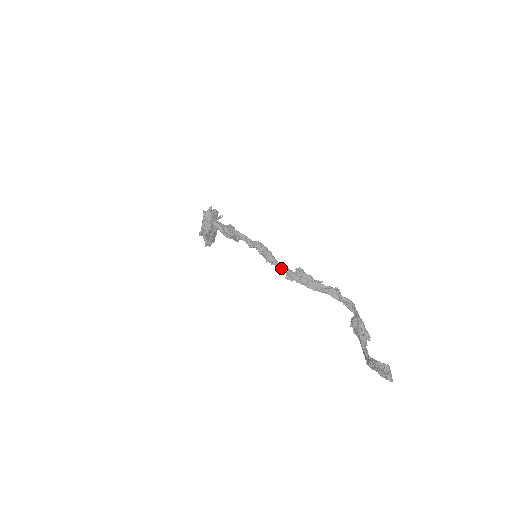
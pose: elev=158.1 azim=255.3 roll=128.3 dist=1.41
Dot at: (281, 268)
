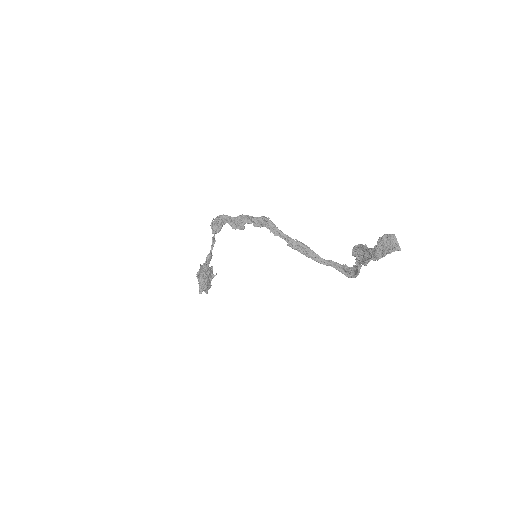
Dot at: (283, 235)
